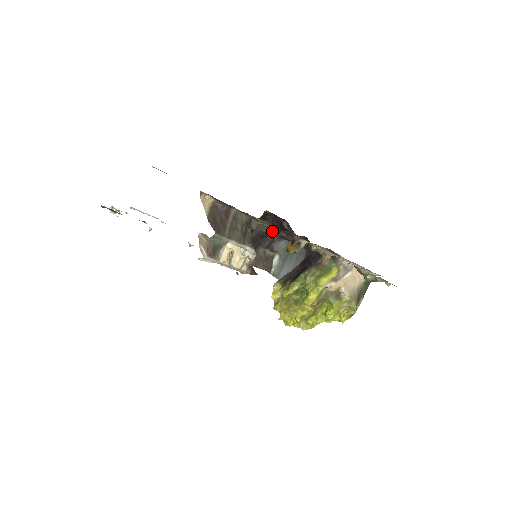
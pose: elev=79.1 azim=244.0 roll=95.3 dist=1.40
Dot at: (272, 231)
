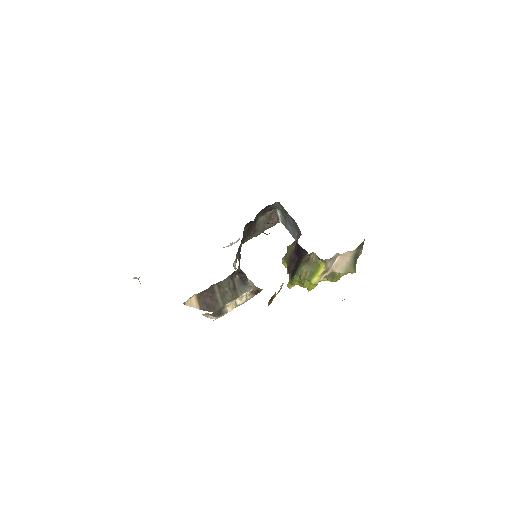
Dot at: occluded
